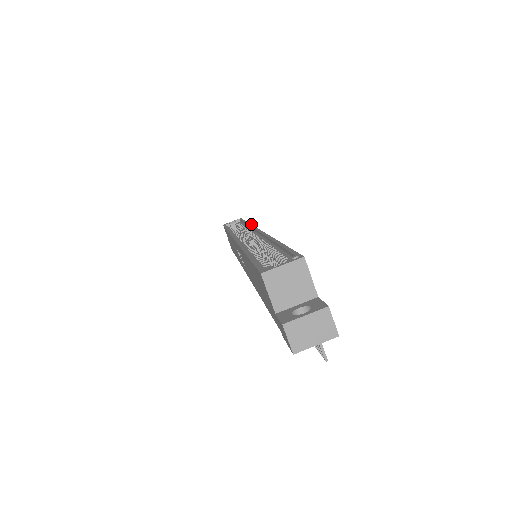
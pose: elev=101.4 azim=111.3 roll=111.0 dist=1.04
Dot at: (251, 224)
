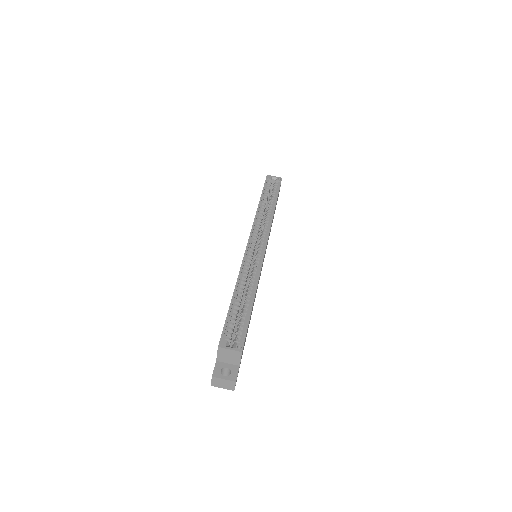
Dot at: occluded
